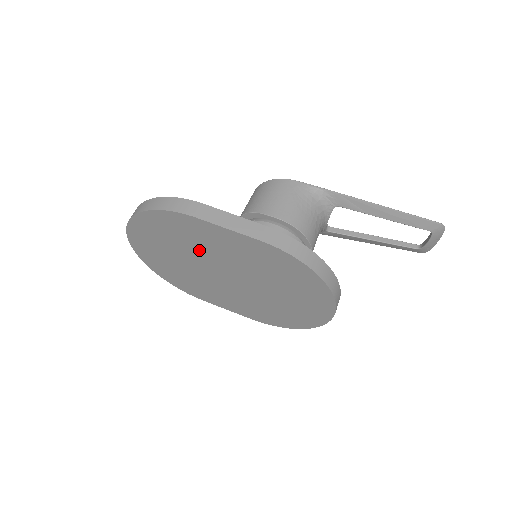
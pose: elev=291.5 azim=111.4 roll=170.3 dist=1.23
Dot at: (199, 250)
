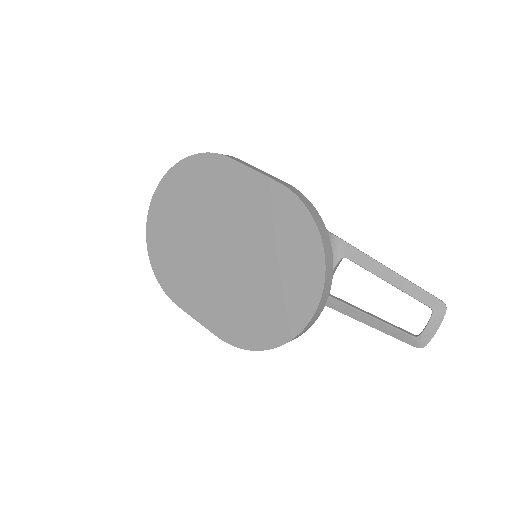
Dot at: (212, 209)
